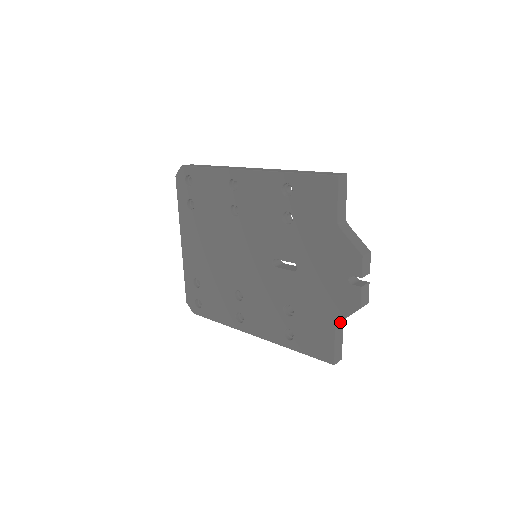
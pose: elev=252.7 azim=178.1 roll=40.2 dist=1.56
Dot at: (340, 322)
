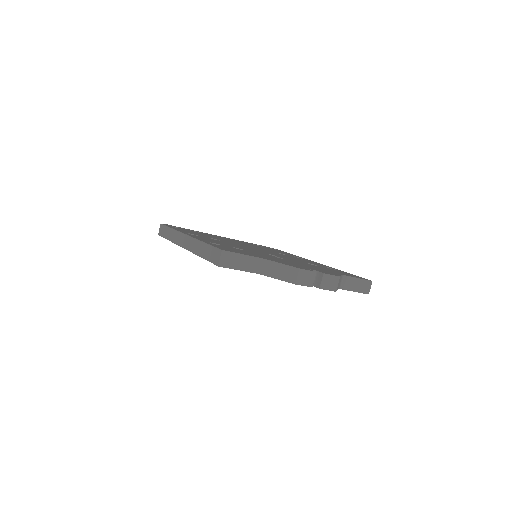
Dot at: (340, 283)
